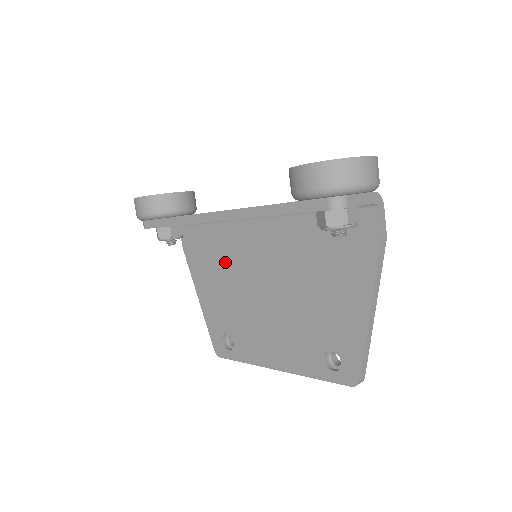
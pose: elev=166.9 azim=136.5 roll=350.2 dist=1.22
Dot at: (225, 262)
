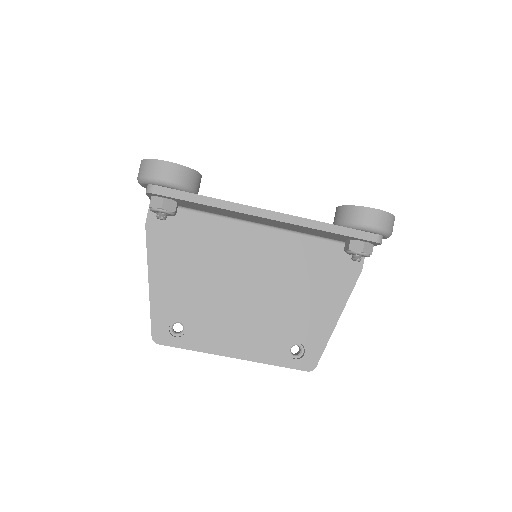
Dot at: (205, 252)
